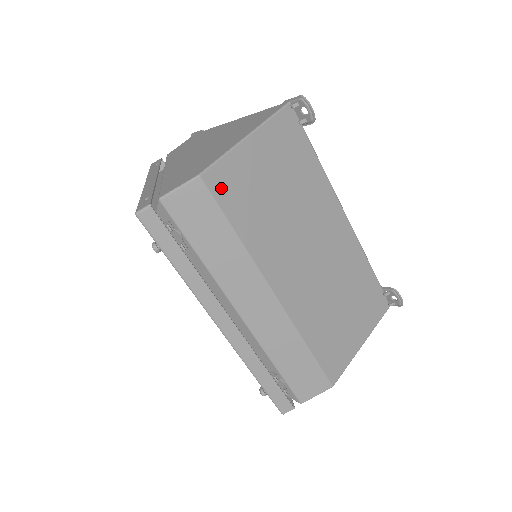
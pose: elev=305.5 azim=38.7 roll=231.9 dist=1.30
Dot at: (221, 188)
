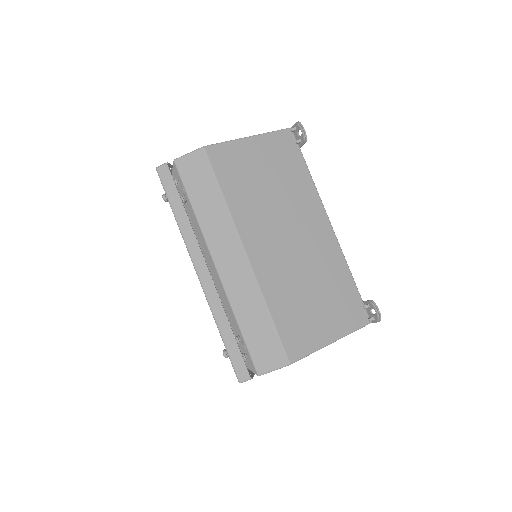
Dot at: (219, 160)
